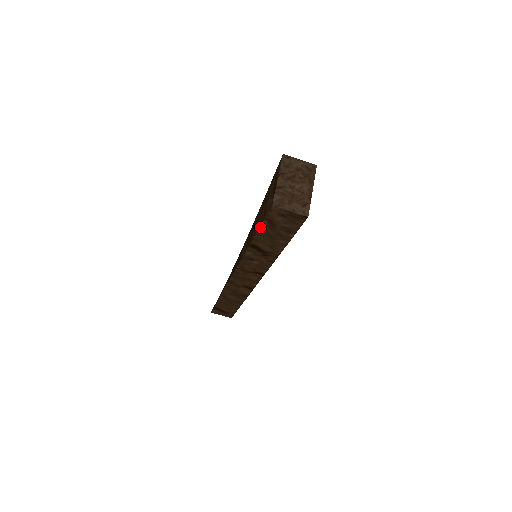
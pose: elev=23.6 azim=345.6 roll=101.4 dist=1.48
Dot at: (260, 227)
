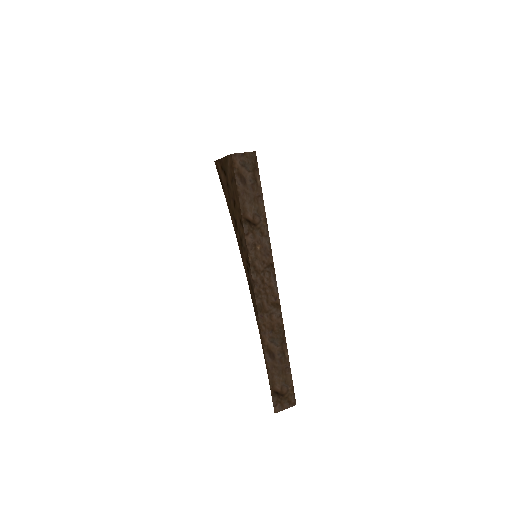
Dot at: (237, 188)
